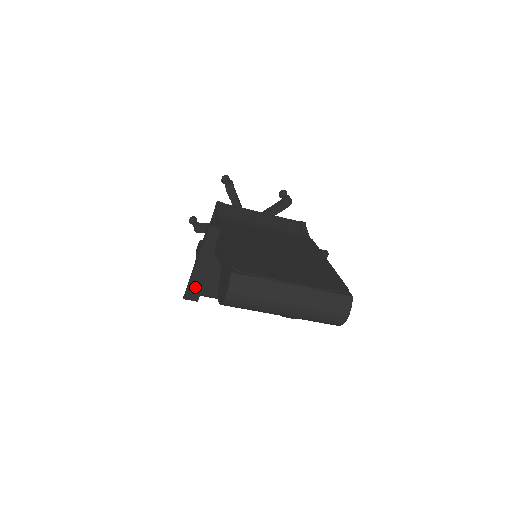
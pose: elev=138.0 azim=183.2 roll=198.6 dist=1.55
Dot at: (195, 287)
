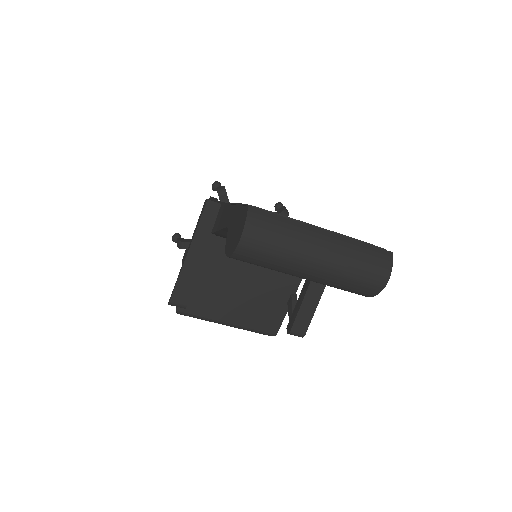
Dot at: (184, 286)
